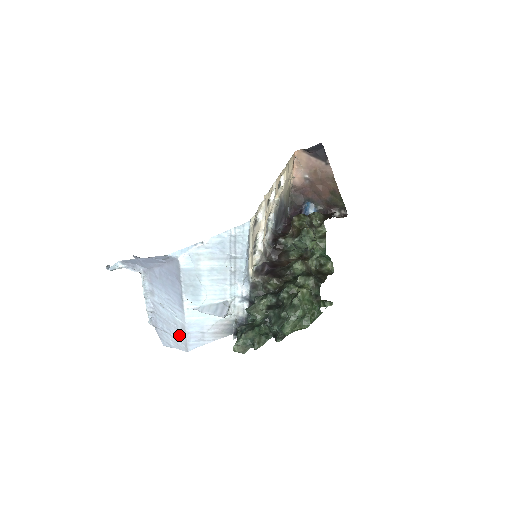
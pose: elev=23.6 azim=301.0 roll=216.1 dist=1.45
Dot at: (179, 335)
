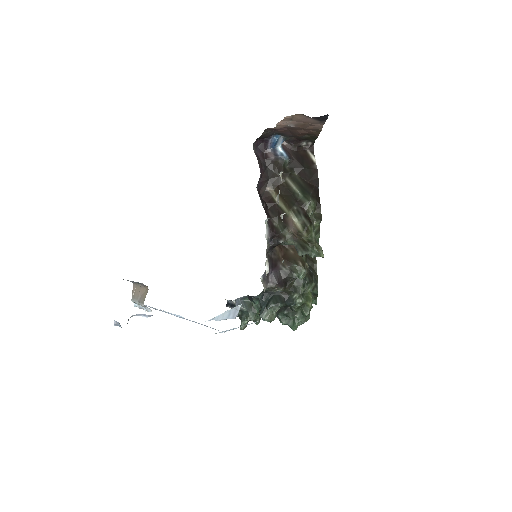
Dot at: occluded
